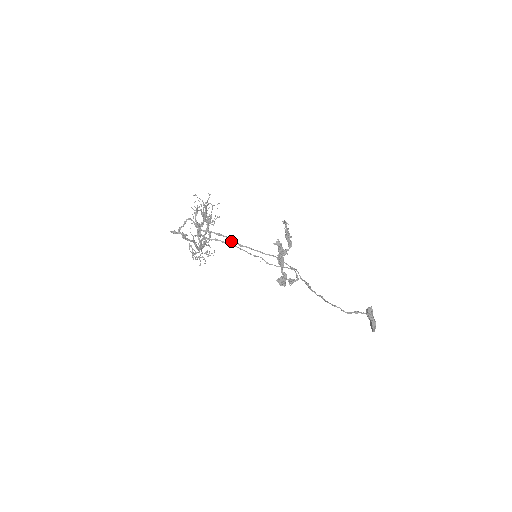
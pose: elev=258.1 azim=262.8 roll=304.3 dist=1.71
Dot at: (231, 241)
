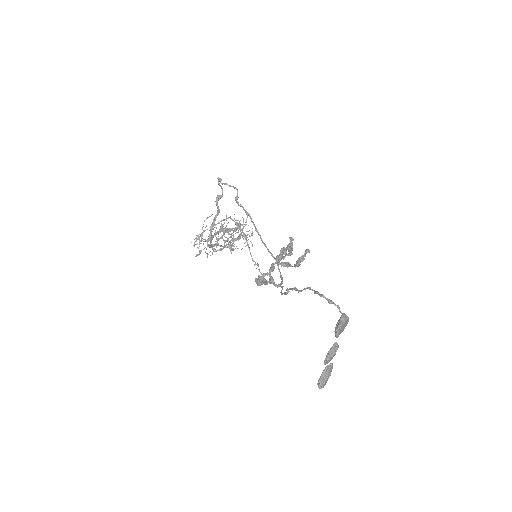
Dot at: (252, 222)
